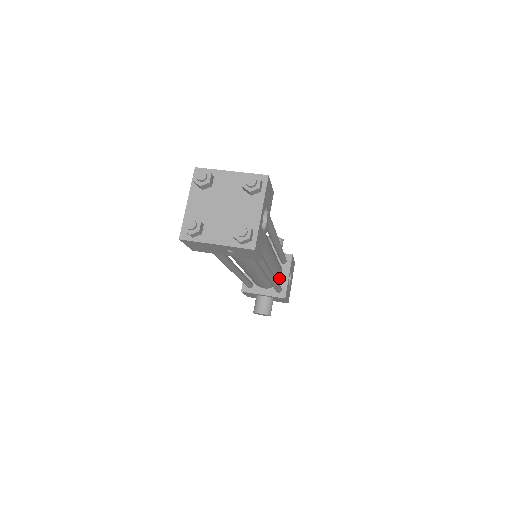
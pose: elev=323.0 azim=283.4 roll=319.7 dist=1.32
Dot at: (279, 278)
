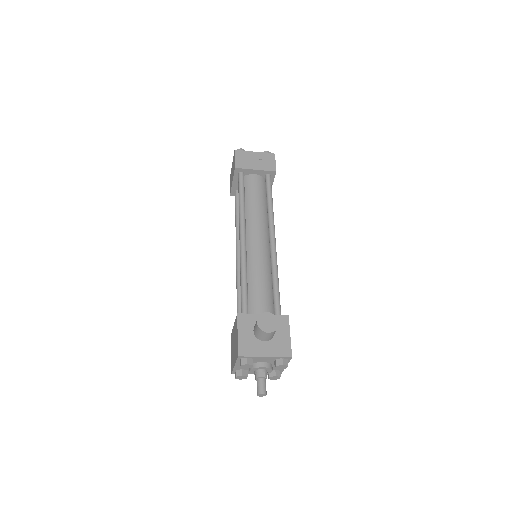
Dot at: occluded
